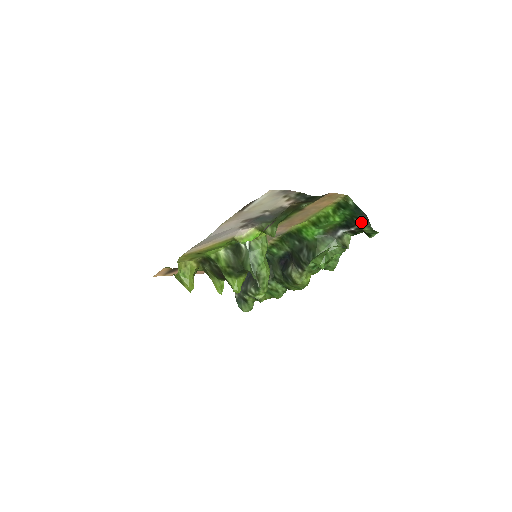
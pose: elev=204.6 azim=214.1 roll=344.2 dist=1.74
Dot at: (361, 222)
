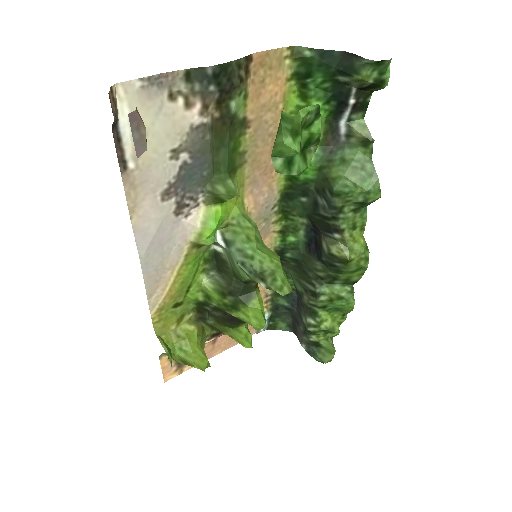
Dot at: (348, 71)
